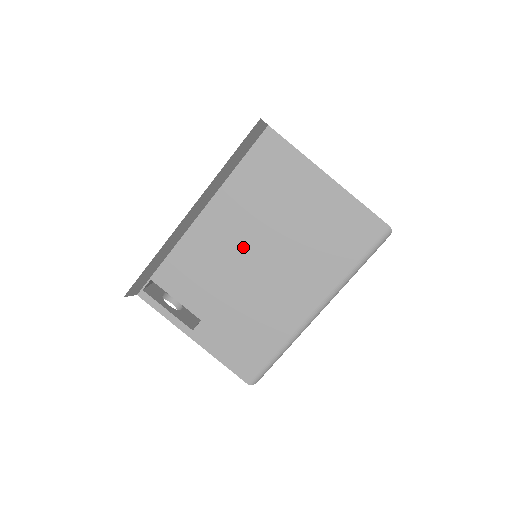
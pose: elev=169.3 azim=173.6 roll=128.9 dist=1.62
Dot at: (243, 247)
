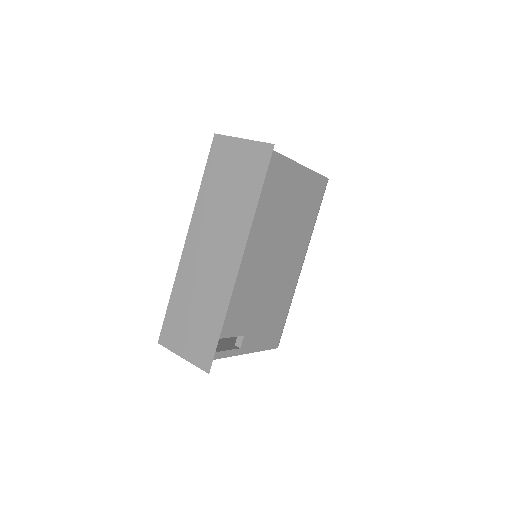
Dot at: (259, 257)
